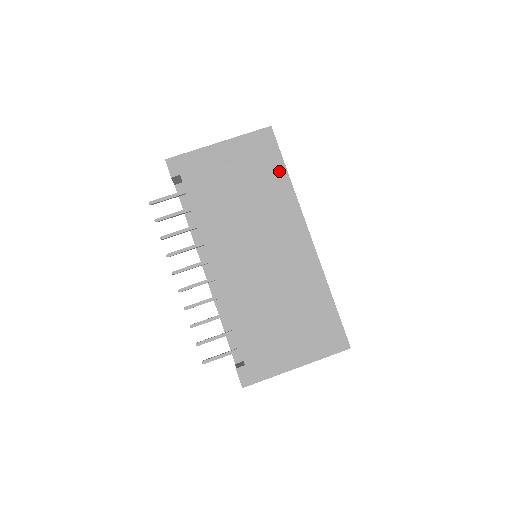
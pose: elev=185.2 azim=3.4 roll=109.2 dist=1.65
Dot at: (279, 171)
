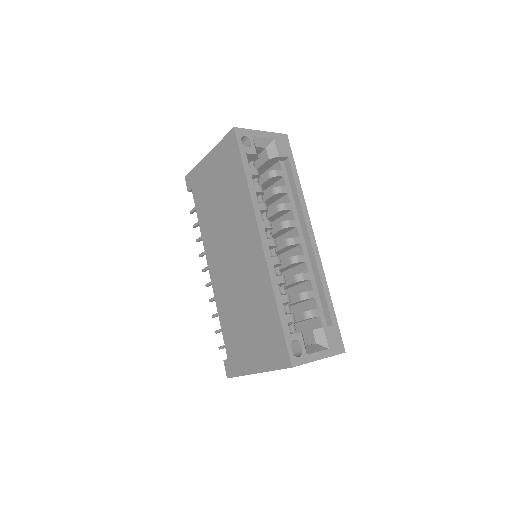
Dot at: (240, 174)
